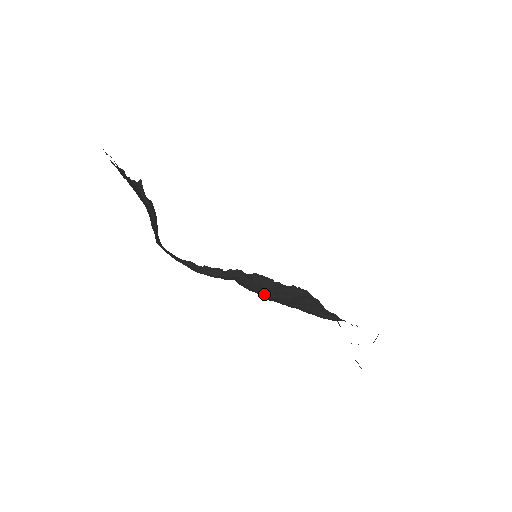
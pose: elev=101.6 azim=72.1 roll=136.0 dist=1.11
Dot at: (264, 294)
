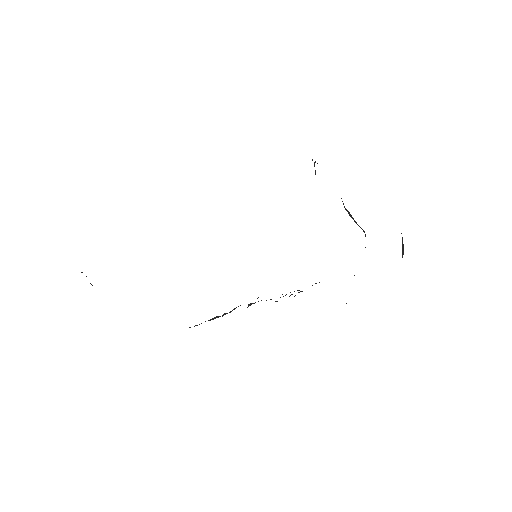
Dot at: occluded
